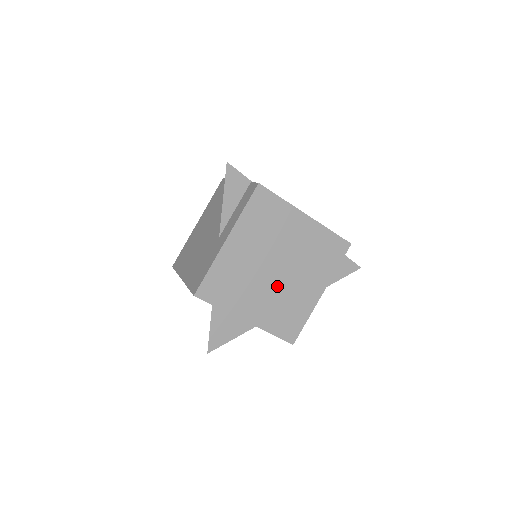
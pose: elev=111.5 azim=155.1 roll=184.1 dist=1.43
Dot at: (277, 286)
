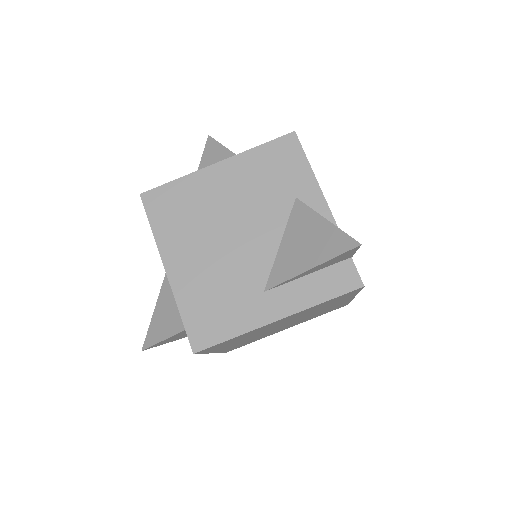
Dot at: (266, 333)
